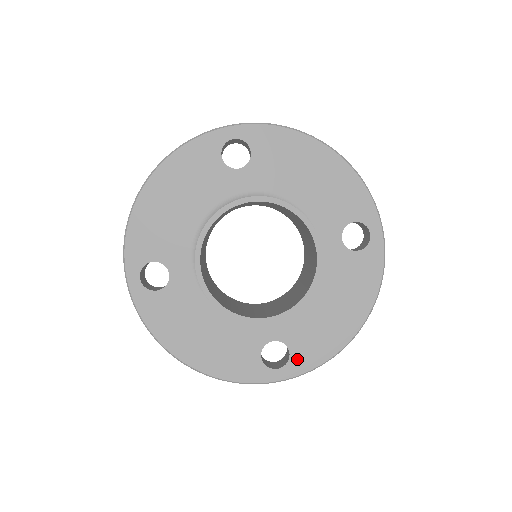
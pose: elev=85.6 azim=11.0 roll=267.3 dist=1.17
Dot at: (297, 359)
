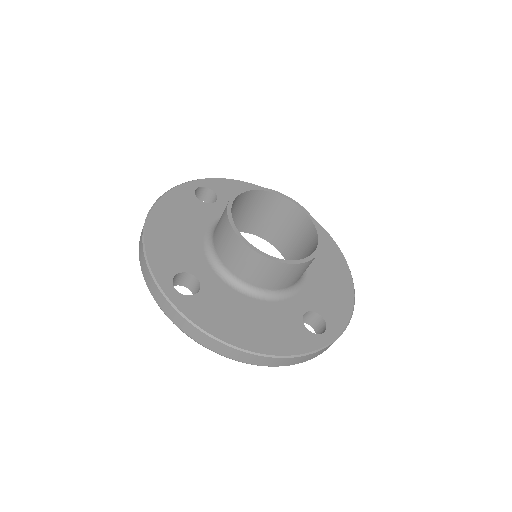
Dot at: (331, 321)
